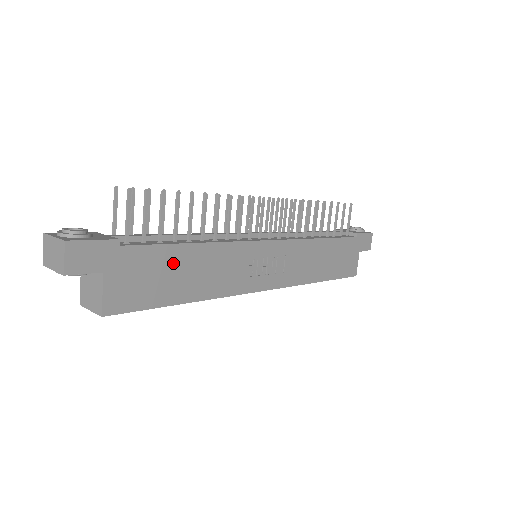
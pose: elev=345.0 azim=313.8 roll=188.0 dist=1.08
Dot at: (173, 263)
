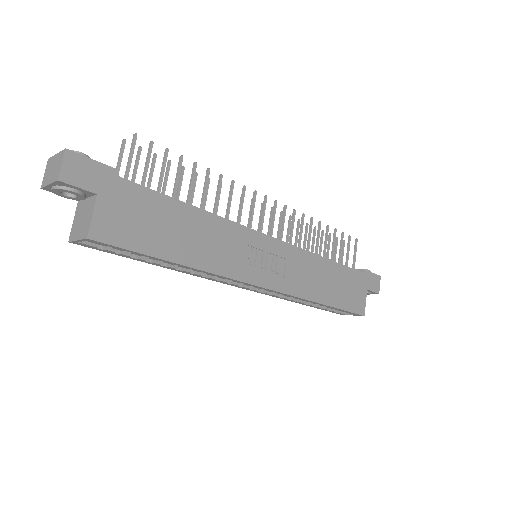
Dot at: (168, 216)
